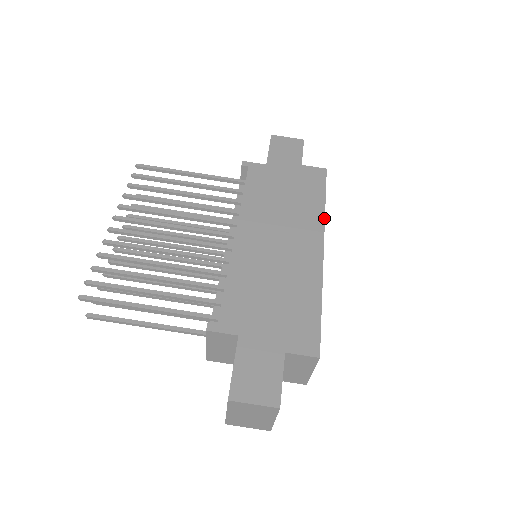
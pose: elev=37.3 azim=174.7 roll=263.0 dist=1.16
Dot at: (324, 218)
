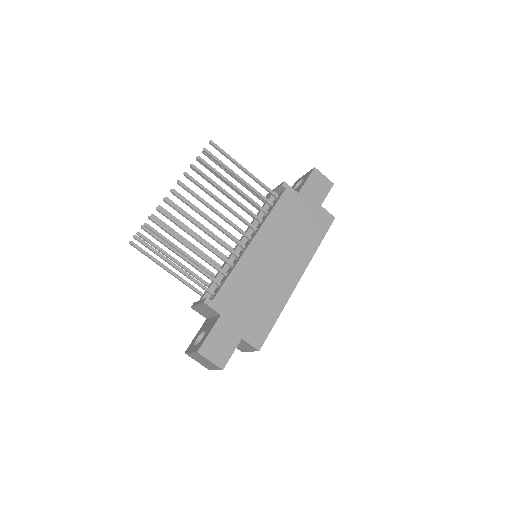
Dot at: (312, 257)
